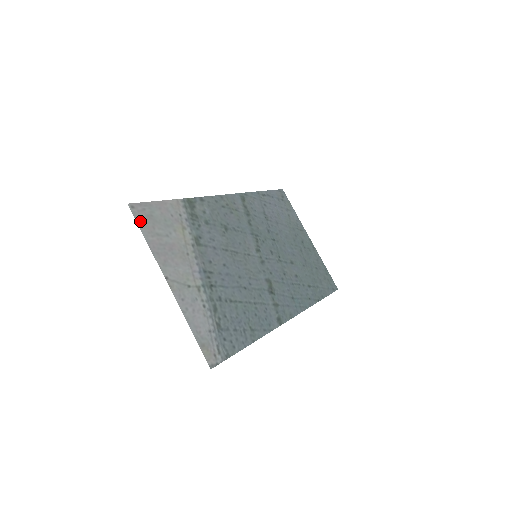
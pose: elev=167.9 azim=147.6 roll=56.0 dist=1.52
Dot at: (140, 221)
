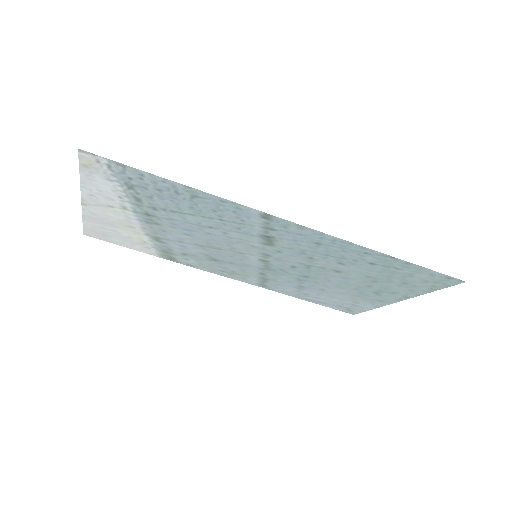
Dot at: (88, 230)
